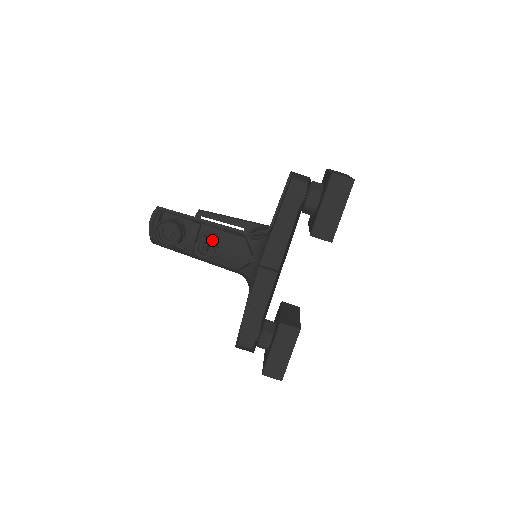
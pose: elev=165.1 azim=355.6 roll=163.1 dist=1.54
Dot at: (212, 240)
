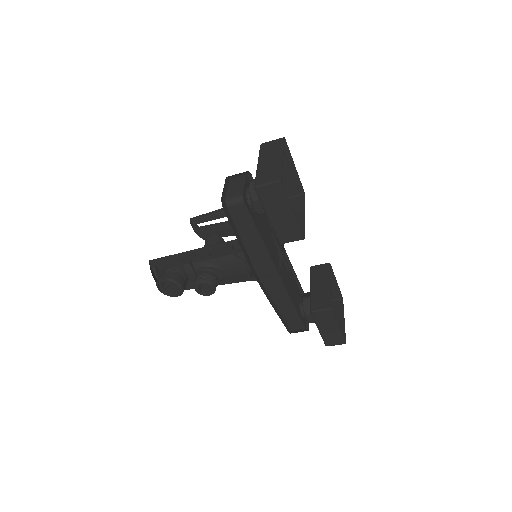
Dot at: (205, 278)
